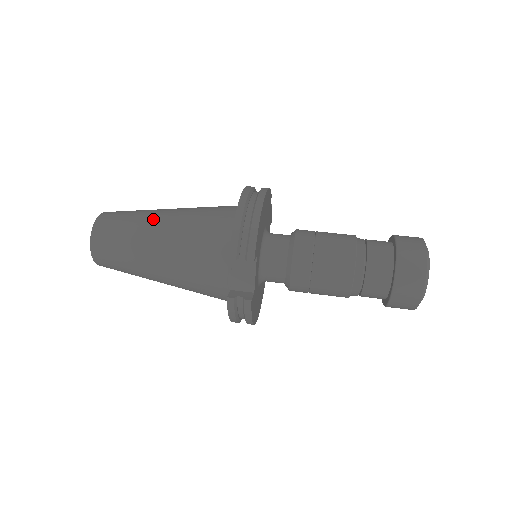
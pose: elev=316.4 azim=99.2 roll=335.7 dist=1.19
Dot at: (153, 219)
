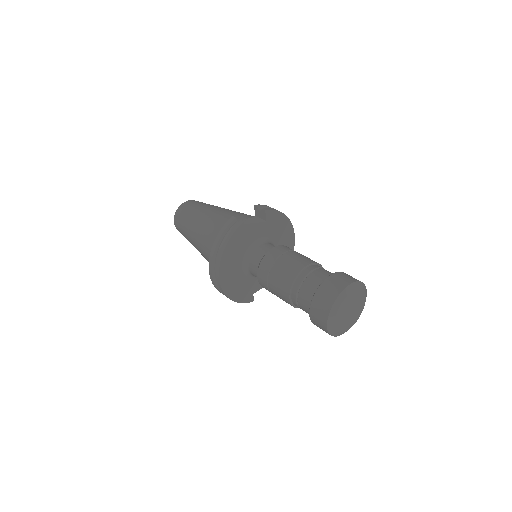
Dot at: occluded
